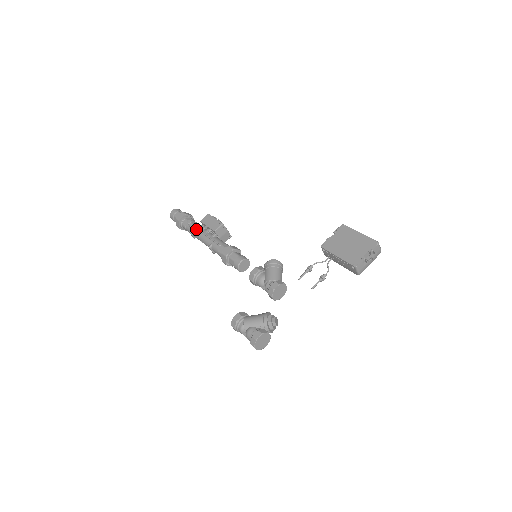
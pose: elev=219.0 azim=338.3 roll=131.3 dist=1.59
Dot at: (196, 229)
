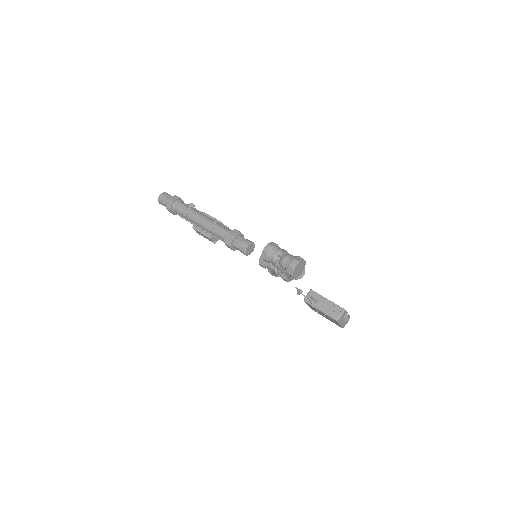
Dot at: (198, 211)
